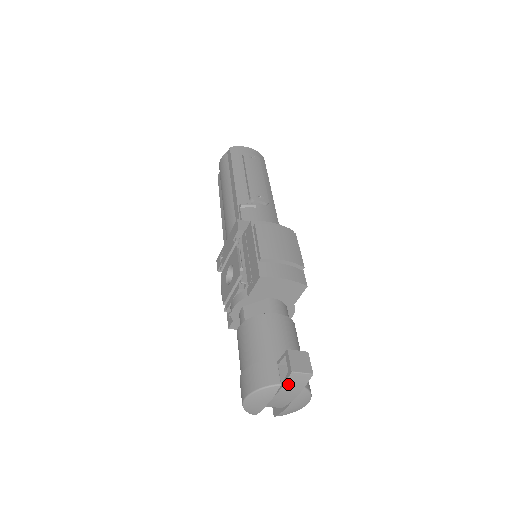
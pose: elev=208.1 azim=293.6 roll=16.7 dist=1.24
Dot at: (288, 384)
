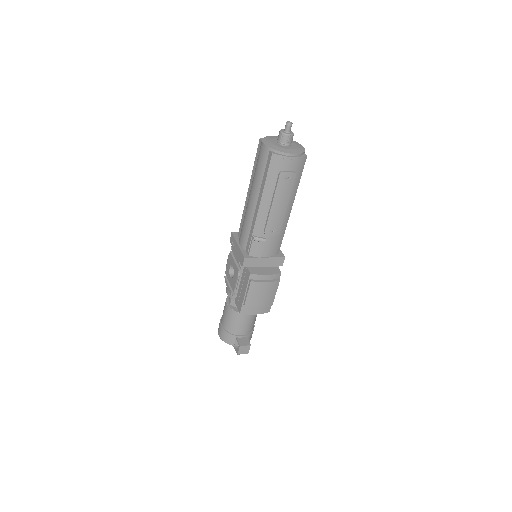
Dot at: occluded
